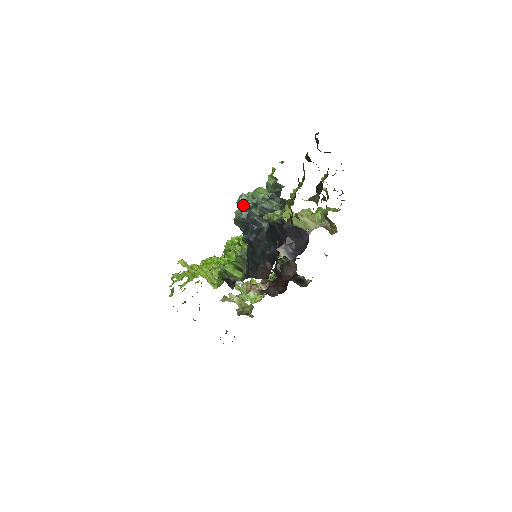
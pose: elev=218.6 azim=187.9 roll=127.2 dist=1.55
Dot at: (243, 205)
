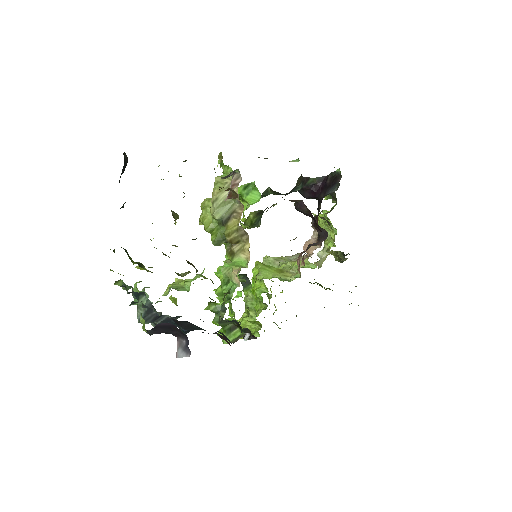
Dot at: occluded
